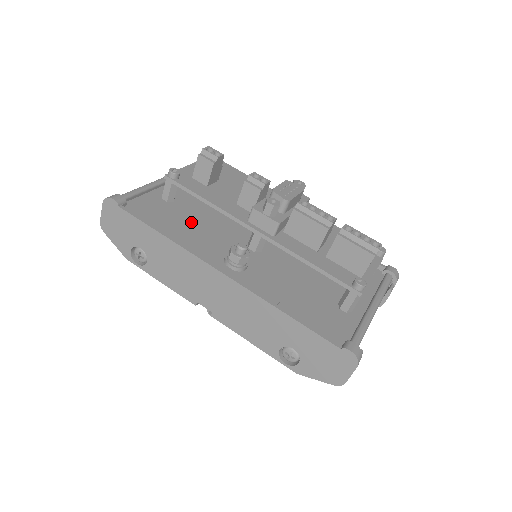
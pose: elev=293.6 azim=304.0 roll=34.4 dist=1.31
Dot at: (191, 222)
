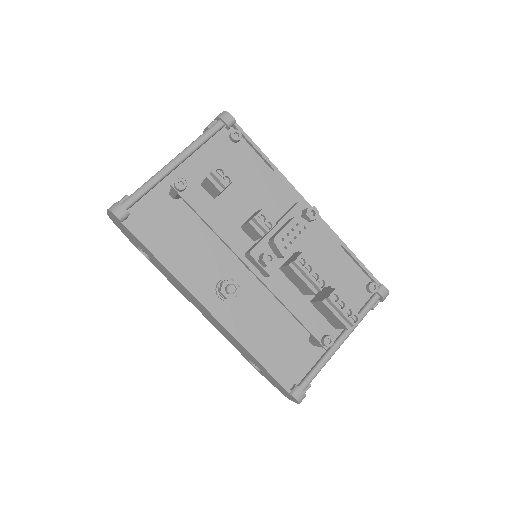
Dot at: (194, 231)
